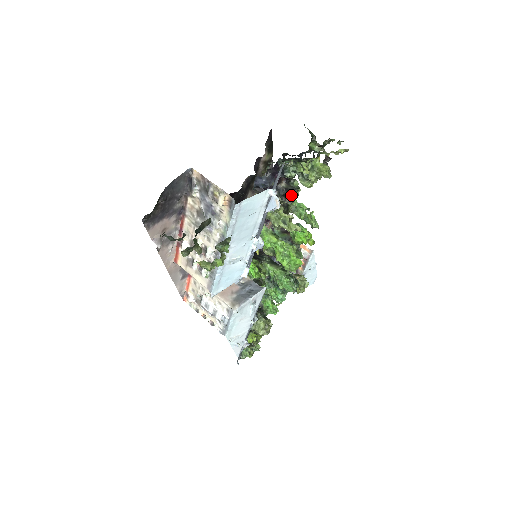
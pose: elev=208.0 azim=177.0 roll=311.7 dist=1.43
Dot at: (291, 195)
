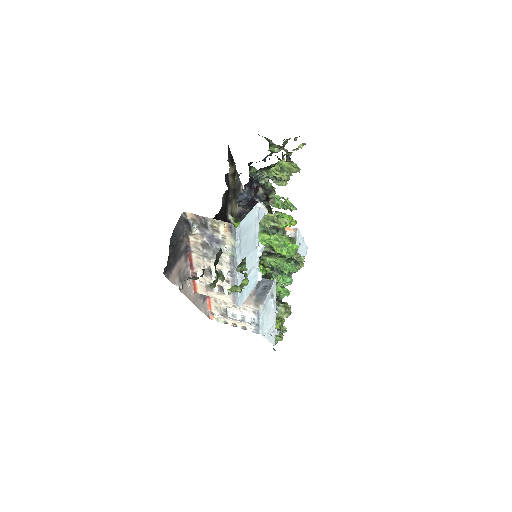
Dot at: (271, 197)
